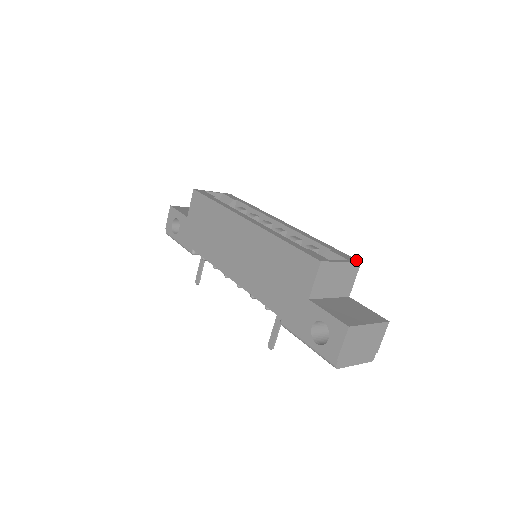
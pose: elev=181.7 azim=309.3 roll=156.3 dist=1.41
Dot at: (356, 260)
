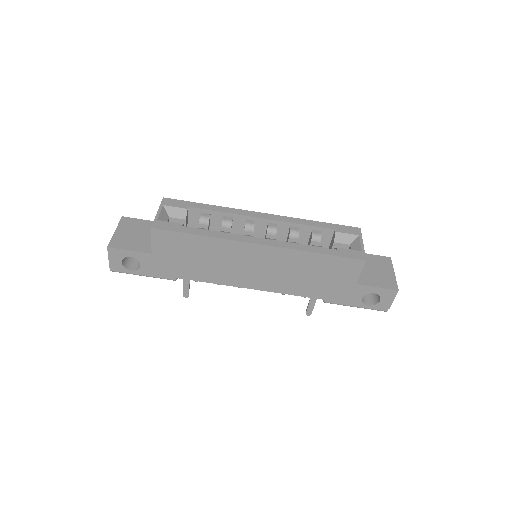
Dot at: (358, 229)
